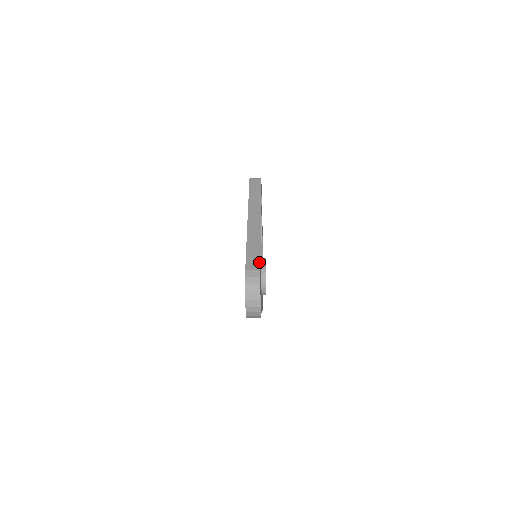
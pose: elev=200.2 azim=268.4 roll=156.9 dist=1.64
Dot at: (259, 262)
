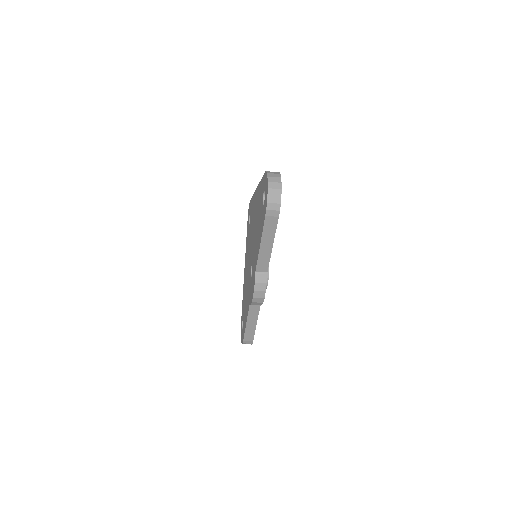
Dot at: occluded
